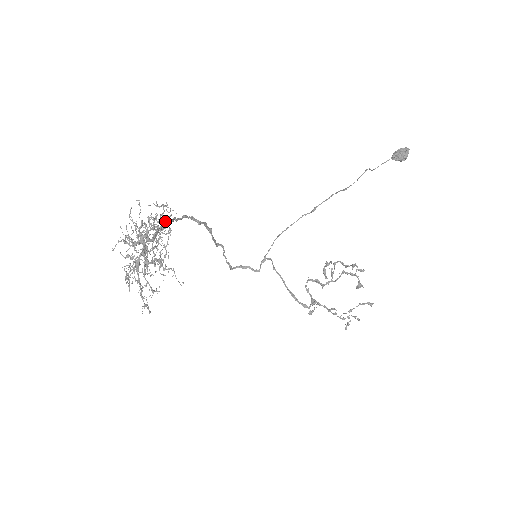
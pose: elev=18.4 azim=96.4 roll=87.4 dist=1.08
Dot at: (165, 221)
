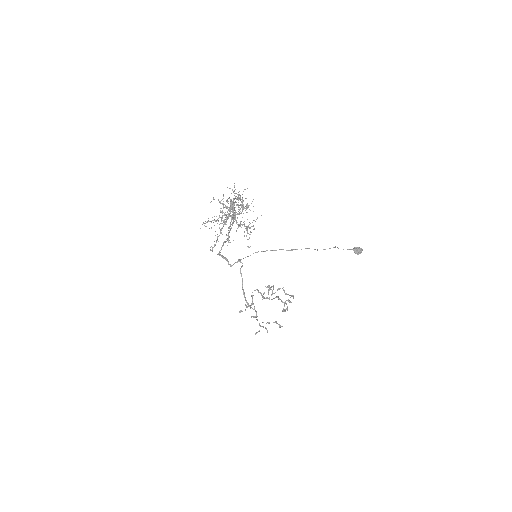
Dot at: occluded
